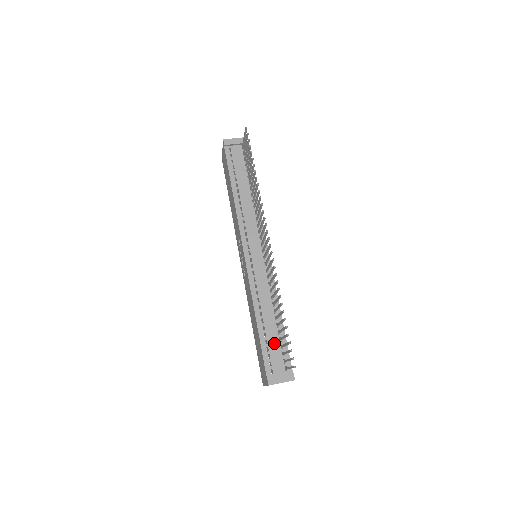
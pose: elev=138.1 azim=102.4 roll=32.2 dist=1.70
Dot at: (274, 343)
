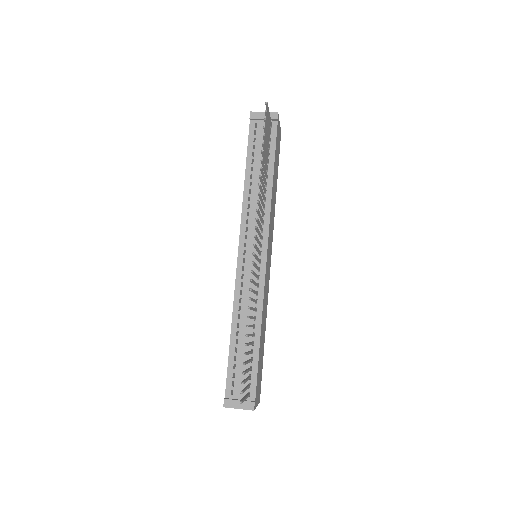
Dot at: occluded
